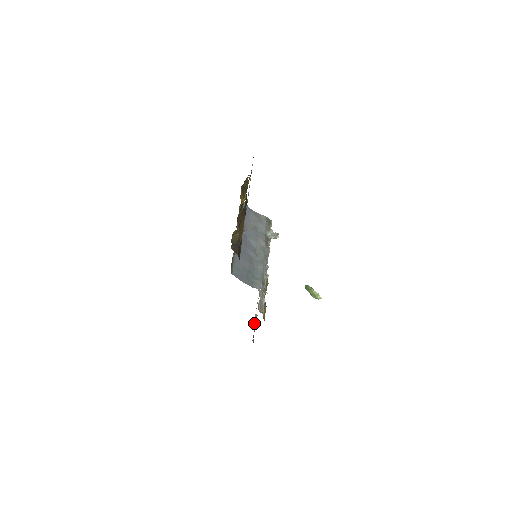
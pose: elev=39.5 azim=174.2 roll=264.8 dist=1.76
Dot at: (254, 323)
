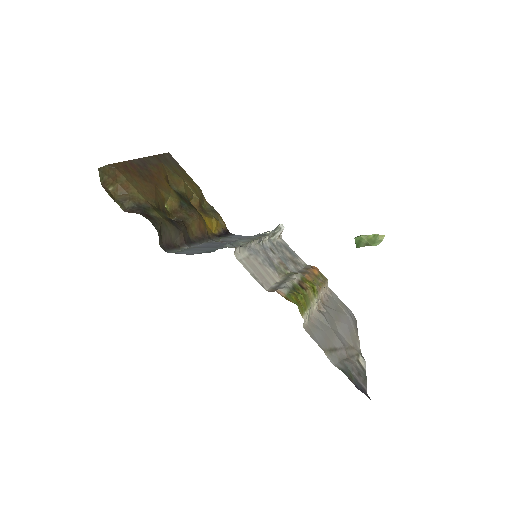
Dot at: (353, 361)
